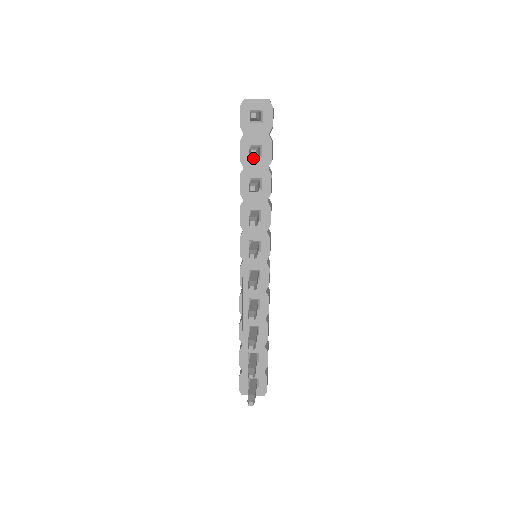
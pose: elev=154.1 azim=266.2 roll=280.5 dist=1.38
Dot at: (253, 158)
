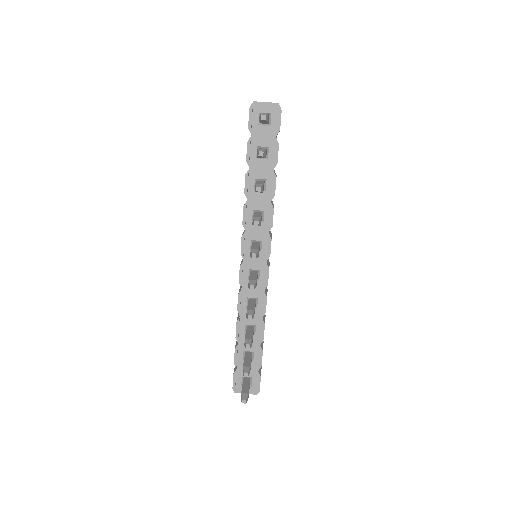
Dot at: (259, 159)
